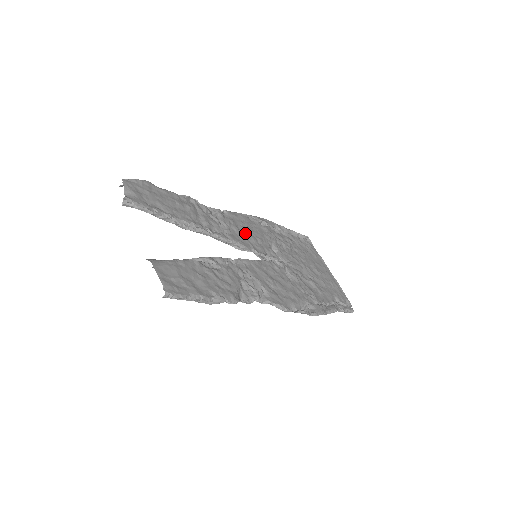
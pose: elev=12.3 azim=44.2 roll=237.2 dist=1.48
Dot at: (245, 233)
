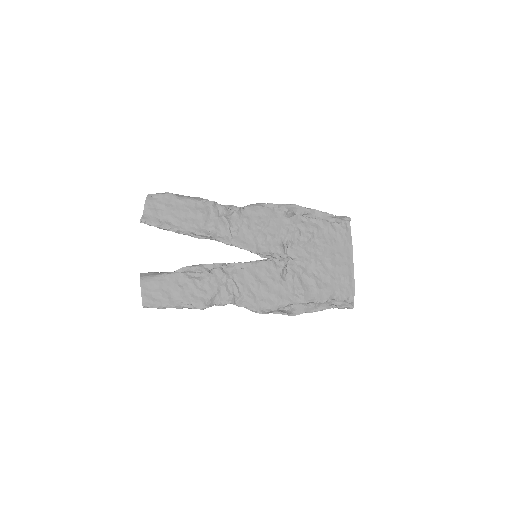
Dot at: (255, 232)
